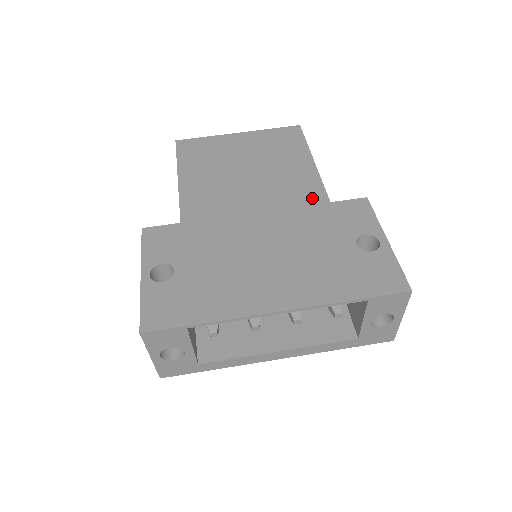
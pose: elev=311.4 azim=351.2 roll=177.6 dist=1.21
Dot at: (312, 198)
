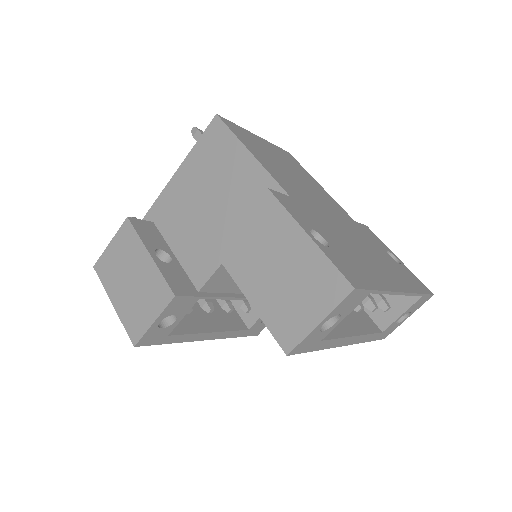
Dot at: (344, 214)
